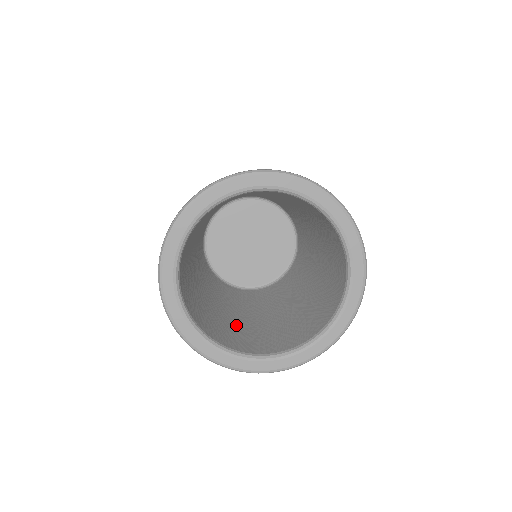
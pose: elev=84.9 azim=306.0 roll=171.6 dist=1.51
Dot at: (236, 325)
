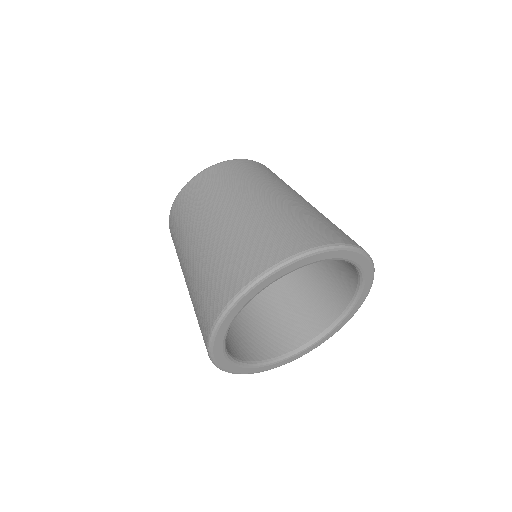
Dot at: (235, 321)
